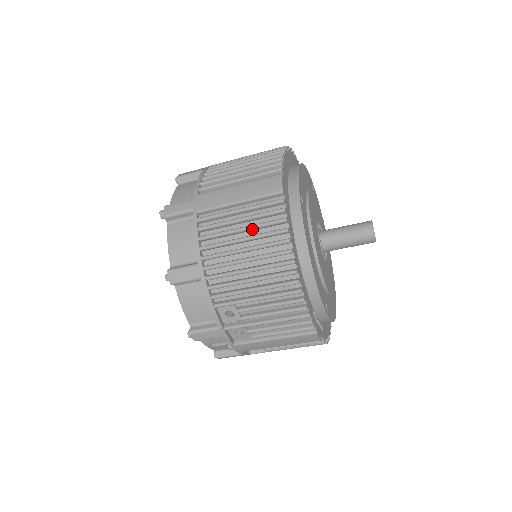
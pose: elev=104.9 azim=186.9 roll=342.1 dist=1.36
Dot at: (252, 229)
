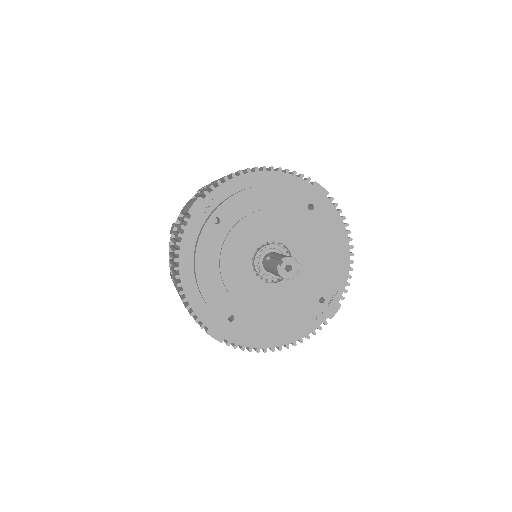
Dot at: occluded
